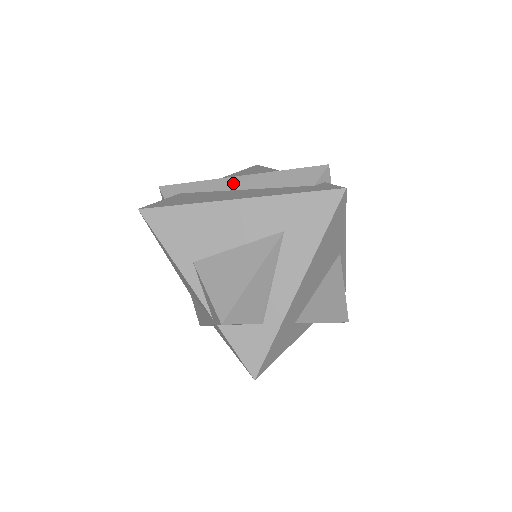
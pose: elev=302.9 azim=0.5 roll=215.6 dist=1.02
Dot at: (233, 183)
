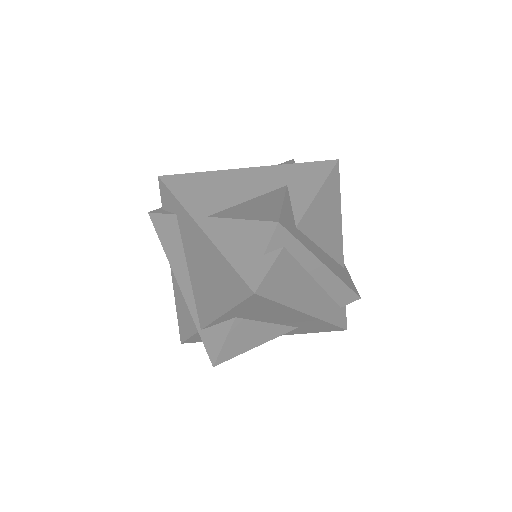
Dot at: (318, 270)
